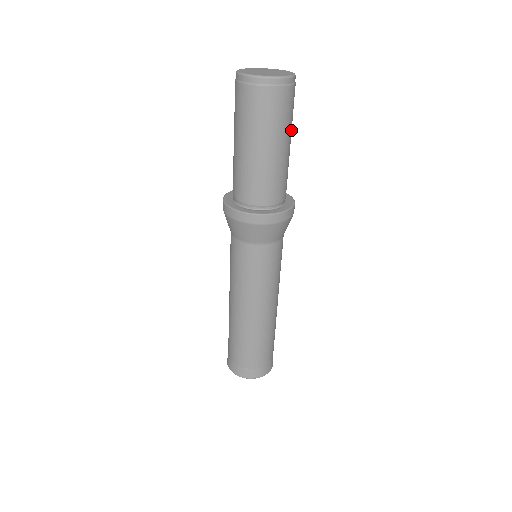
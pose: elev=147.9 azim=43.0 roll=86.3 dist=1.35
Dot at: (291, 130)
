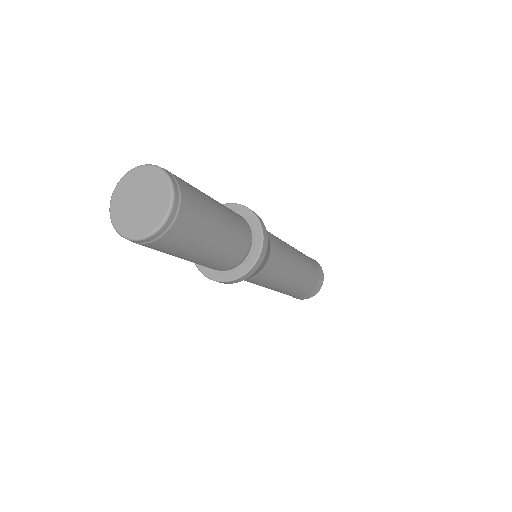
Dot at: (211, 213)
